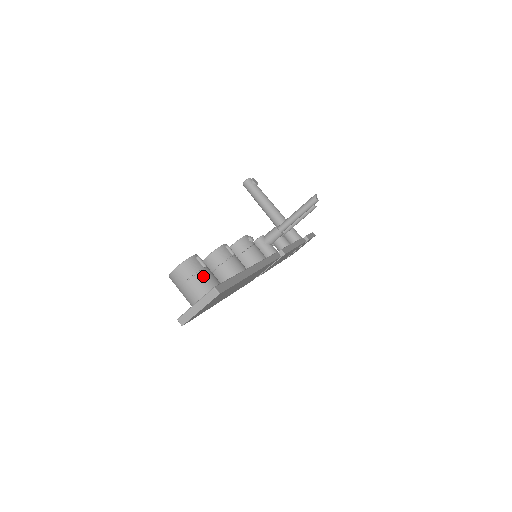
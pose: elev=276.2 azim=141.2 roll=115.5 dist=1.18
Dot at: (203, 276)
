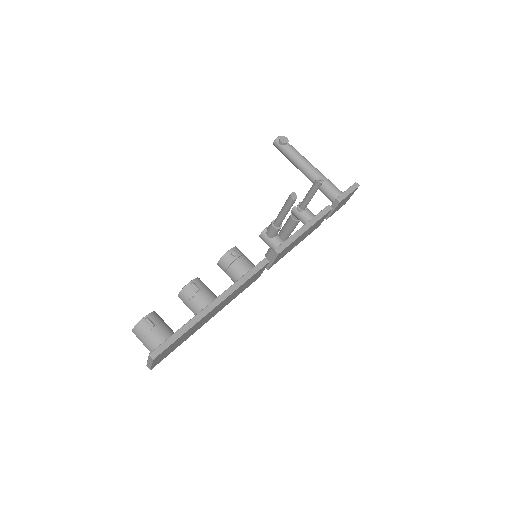
Dot at: (150, 336)
